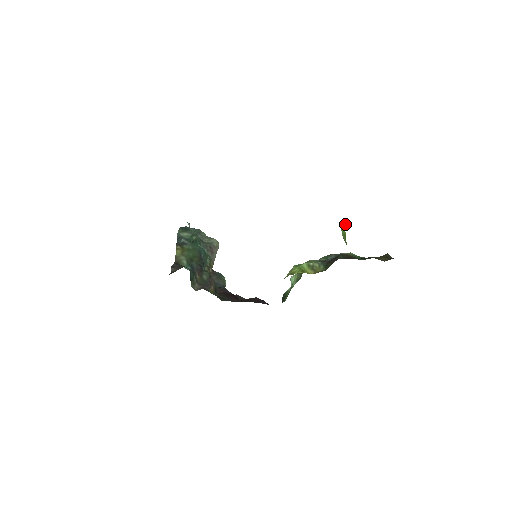
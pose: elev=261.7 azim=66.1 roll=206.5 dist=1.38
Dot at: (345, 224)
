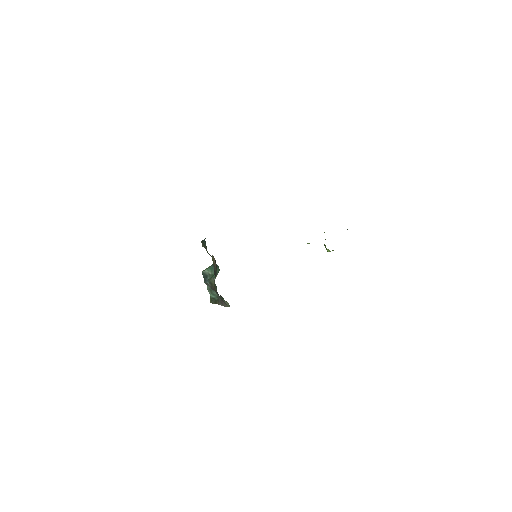
Dot at: occluded
